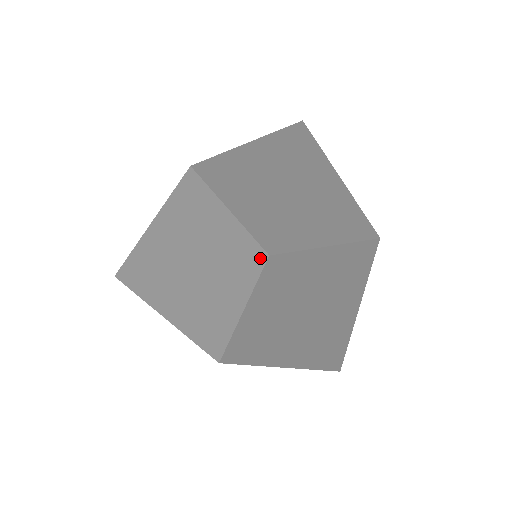
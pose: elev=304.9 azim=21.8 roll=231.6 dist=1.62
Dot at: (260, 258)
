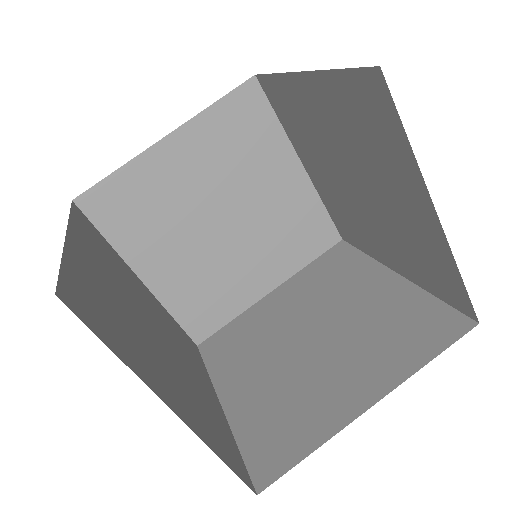
Dot at: (192, 346)
